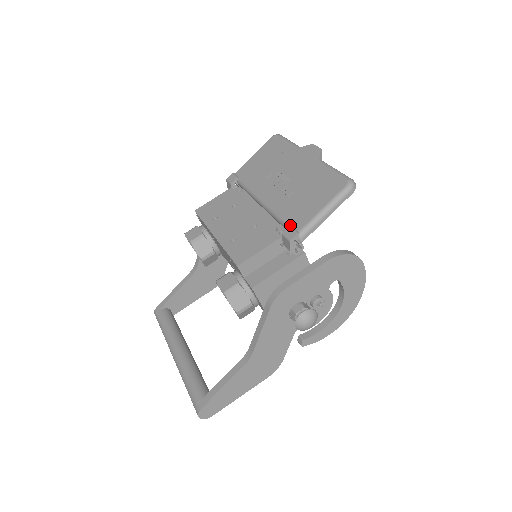
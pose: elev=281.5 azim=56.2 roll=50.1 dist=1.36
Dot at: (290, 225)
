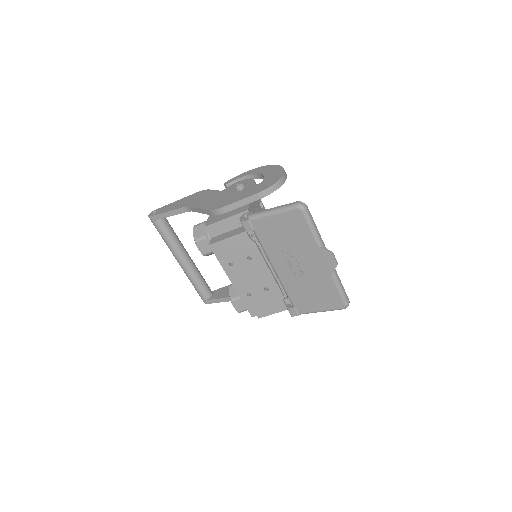
Dot at: (294, 306)
